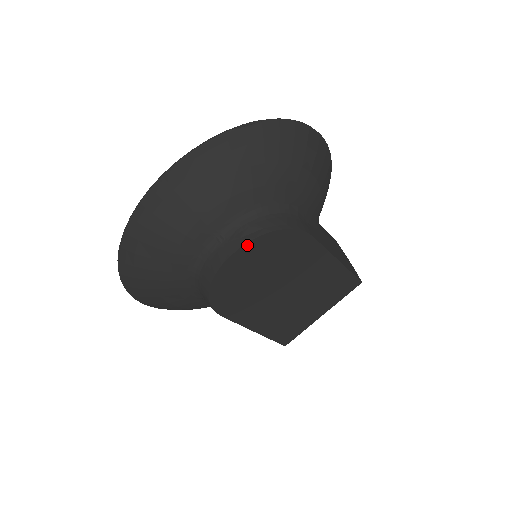
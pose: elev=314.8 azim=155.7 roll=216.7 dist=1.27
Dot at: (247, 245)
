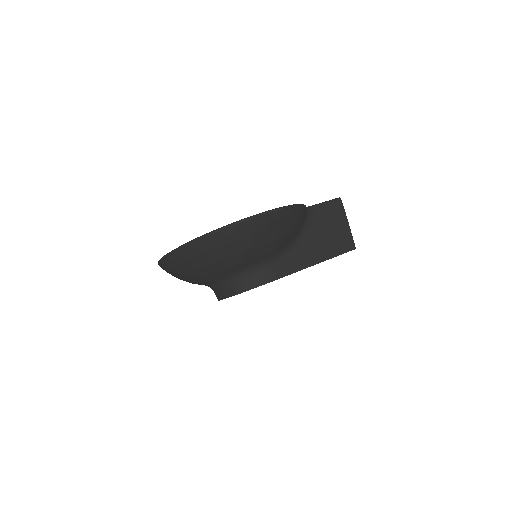
Dot at: (228, 297)
